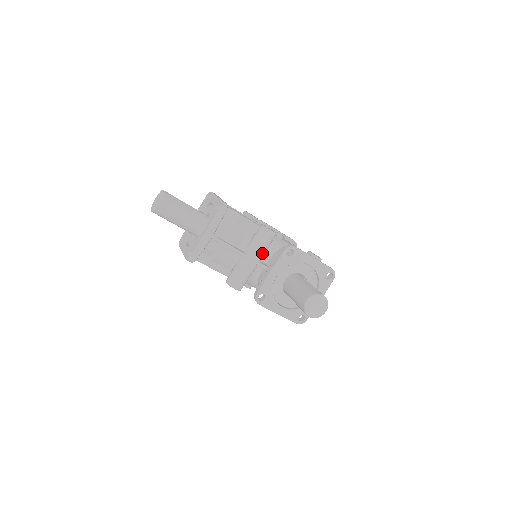
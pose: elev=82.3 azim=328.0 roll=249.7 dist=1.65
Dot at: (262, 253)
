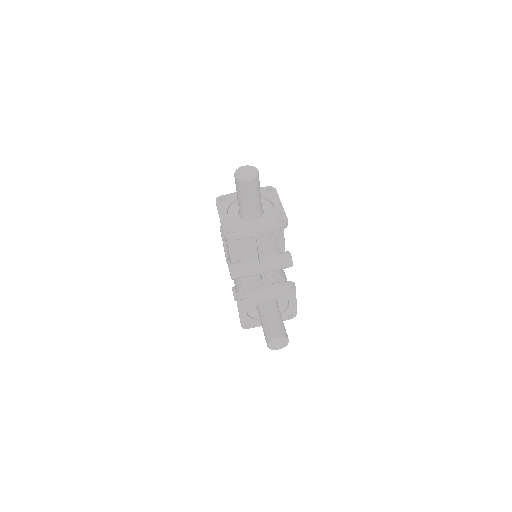
Dot at: (272, 271)
